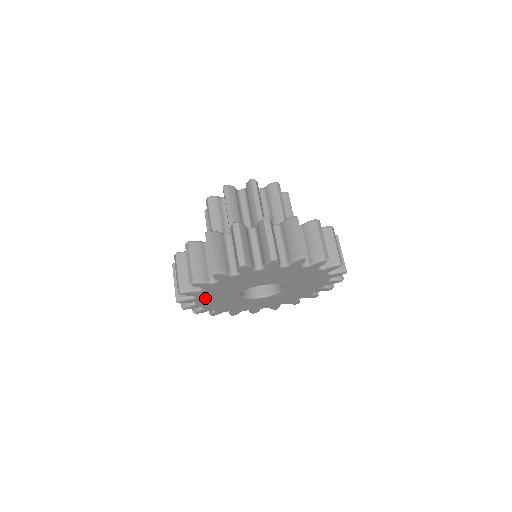
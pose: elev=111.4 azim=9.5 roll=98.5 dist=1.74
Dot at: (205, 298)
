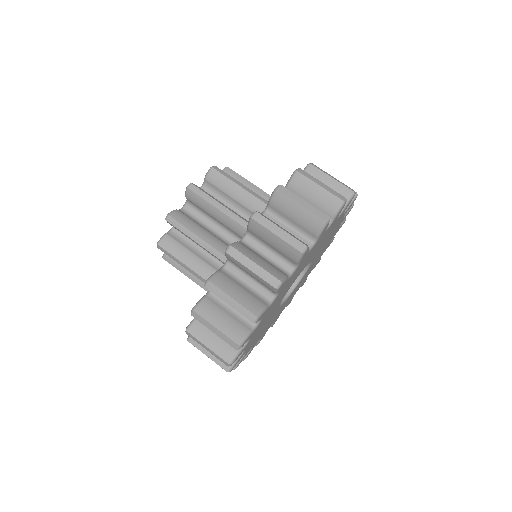
Dot at: (261, 322)
